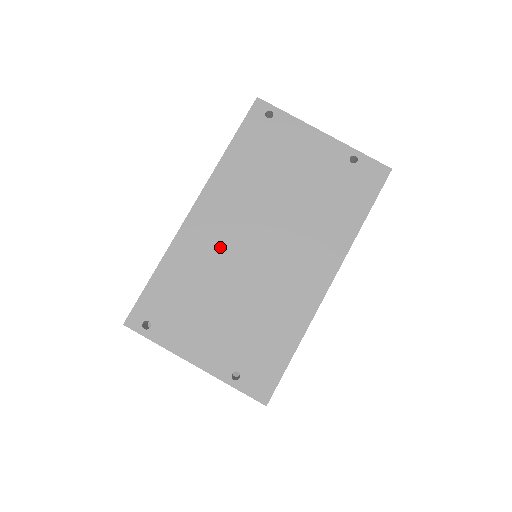
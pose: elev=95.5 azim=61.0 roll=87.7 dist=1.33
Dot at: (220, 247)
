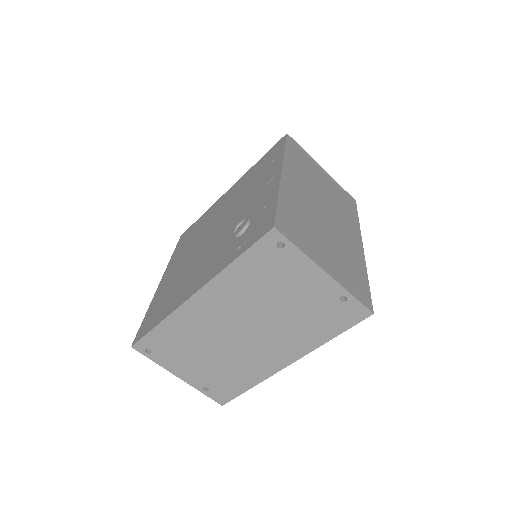
Dot at: (210, 325)
